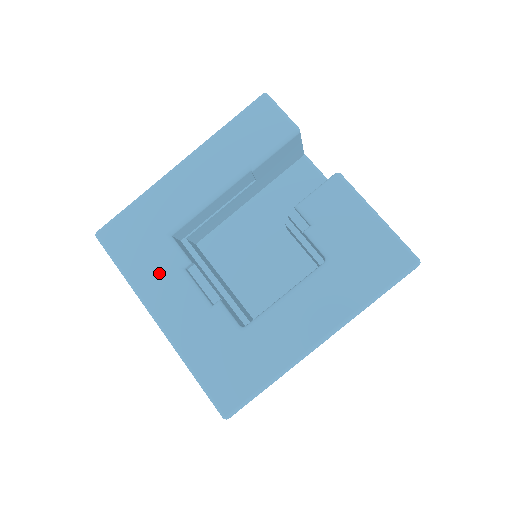
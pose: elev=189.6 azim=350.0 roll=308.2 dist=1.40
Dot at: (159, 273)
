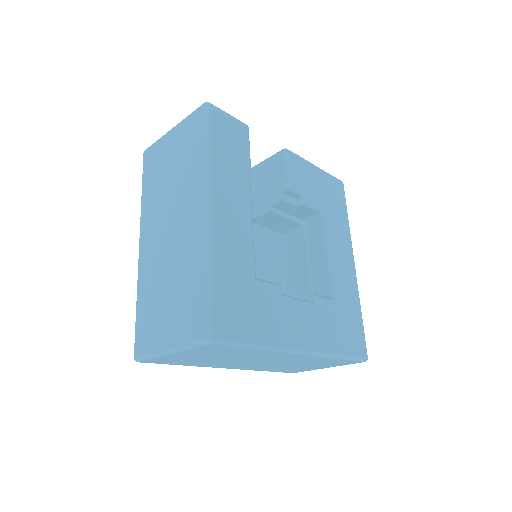
Dot at: (277, 315)
